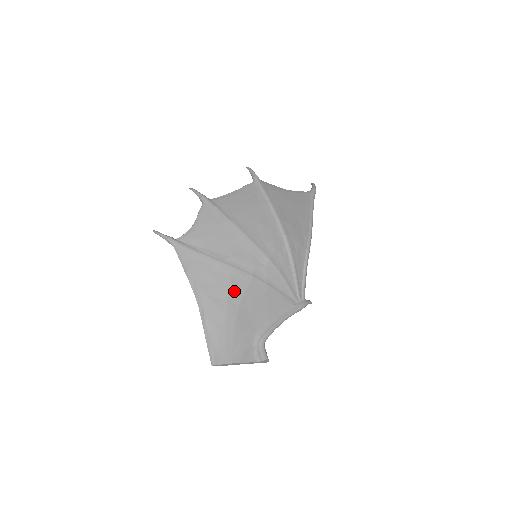
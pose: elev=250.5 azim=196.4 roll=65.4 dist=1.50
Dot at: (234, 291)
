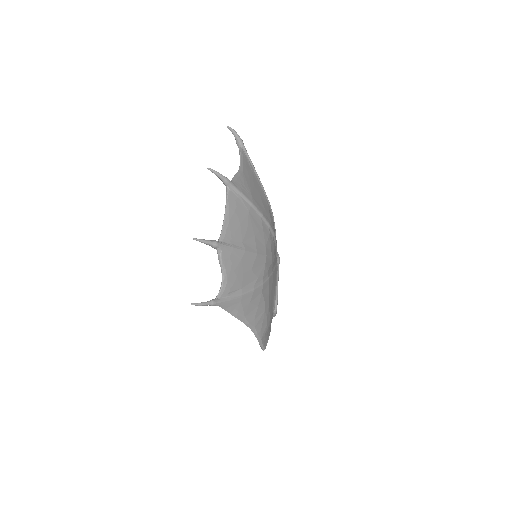
Dot at: (266, 300)
